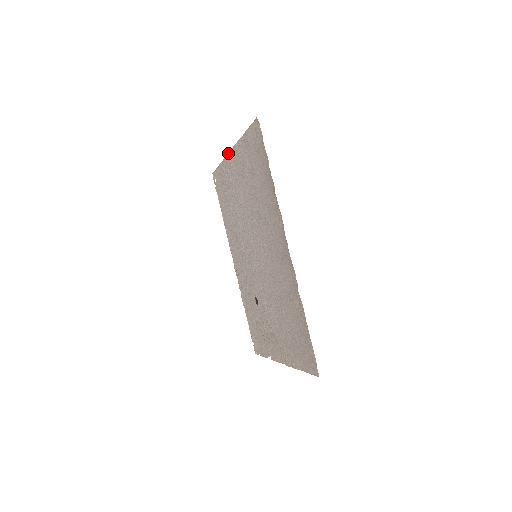
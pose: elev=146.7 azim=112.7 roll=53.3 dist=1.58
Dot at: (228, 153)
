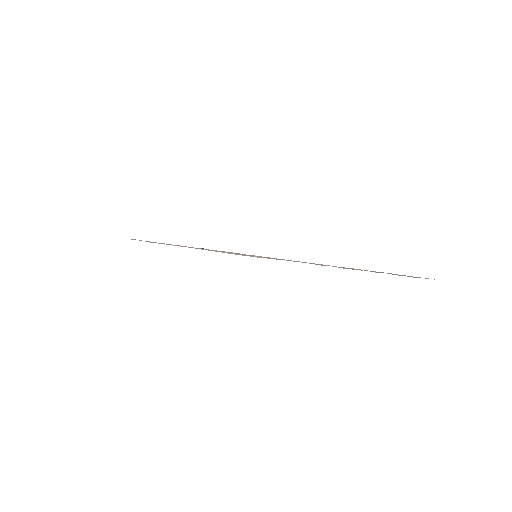
Dot at: occluded
